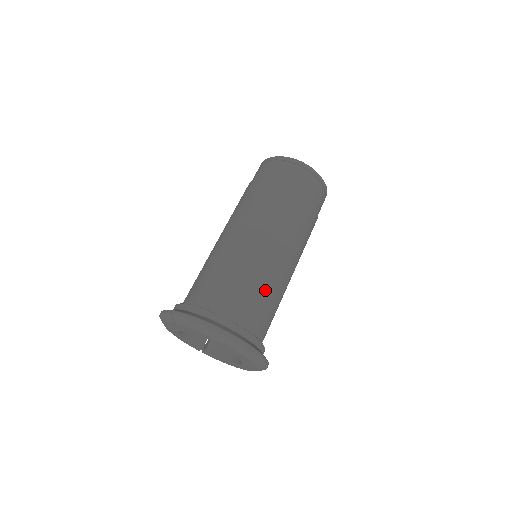
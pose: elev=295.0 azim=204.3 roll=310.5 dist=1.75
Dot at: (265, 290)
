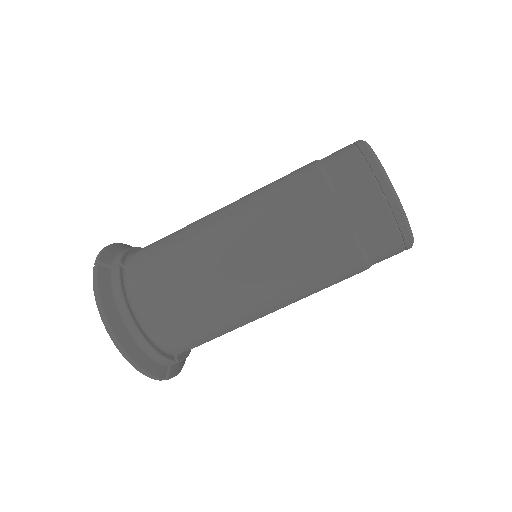
Dot at: (205, 316)
